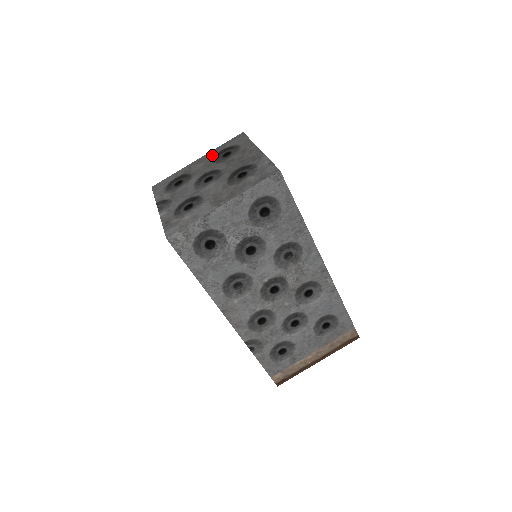
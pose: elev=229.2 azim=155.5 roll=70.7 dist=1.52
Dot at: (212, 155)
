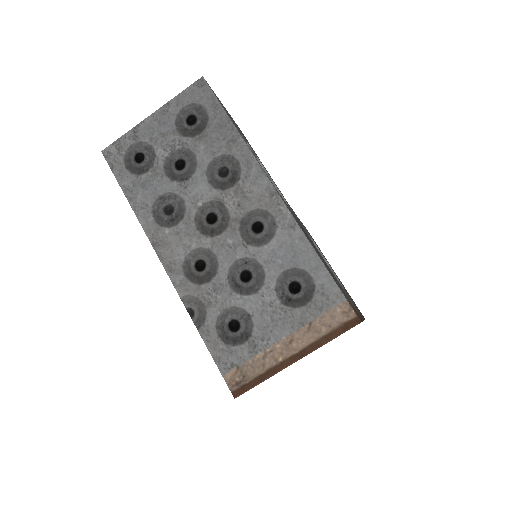
Dot at: occluded
